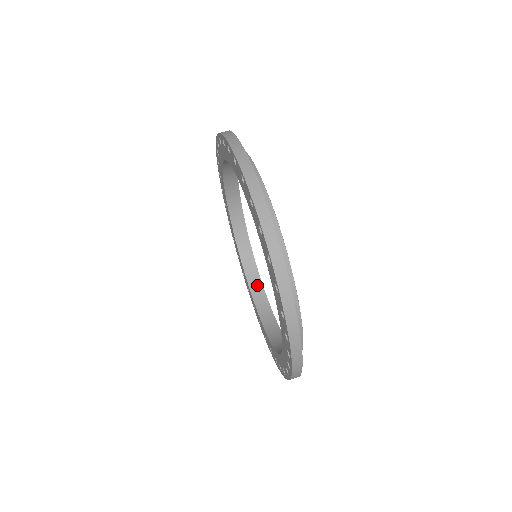
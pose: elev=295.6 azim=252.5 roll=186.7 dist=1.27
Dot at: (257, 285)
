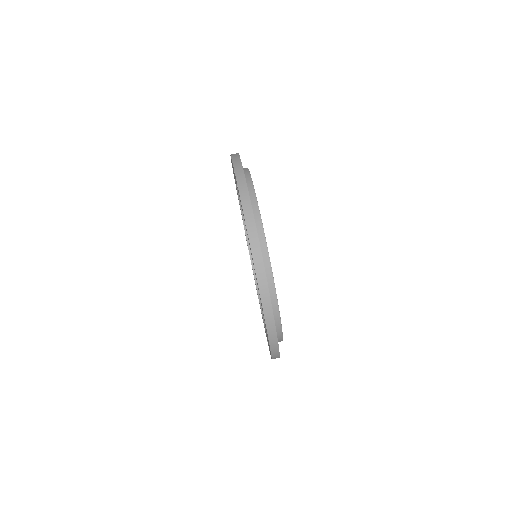
Dot at: occluded
